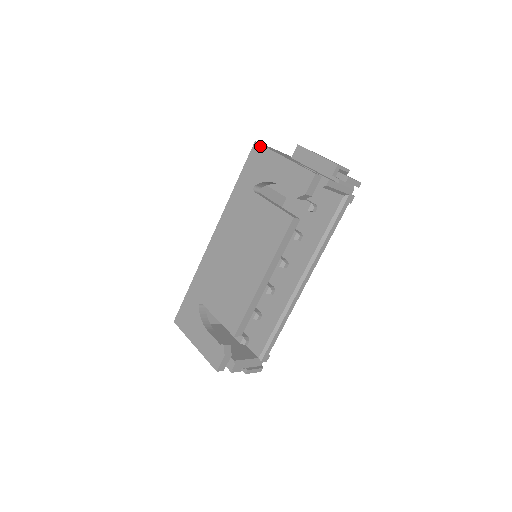
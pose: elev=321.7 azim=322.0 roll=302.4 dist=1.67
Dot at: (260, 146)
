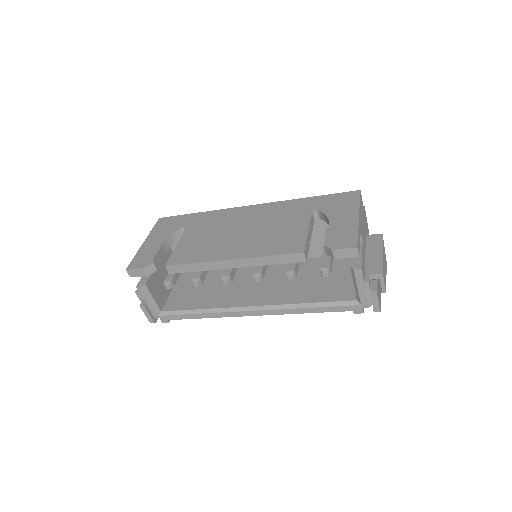
Dot at: (358, 195)
